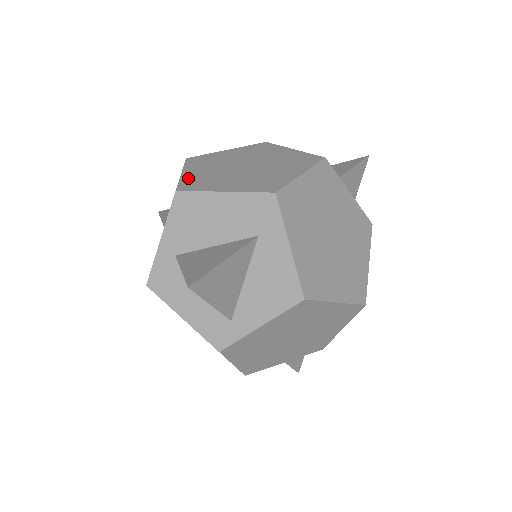
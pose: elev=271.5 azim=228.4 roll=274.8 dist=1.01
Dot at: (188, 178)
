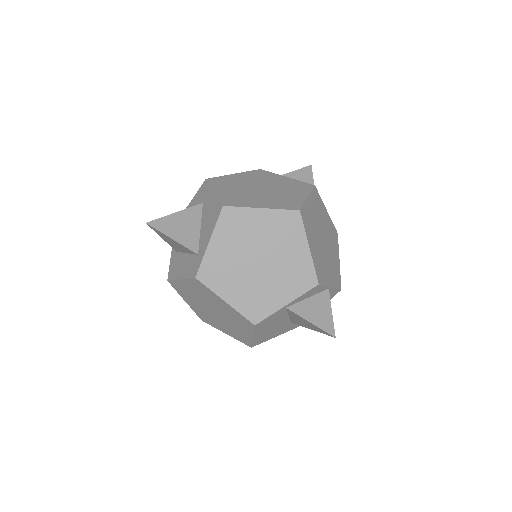
Dot at: occluded
